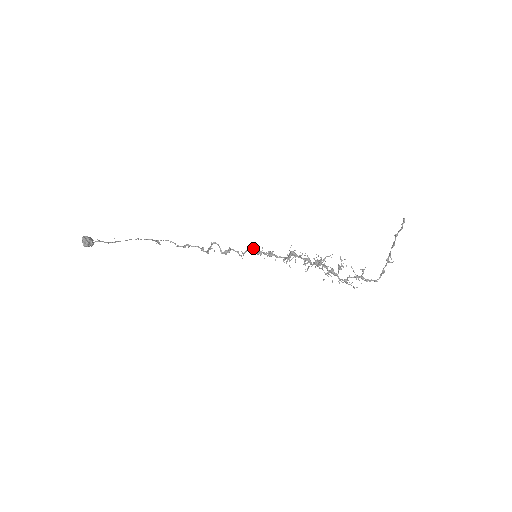
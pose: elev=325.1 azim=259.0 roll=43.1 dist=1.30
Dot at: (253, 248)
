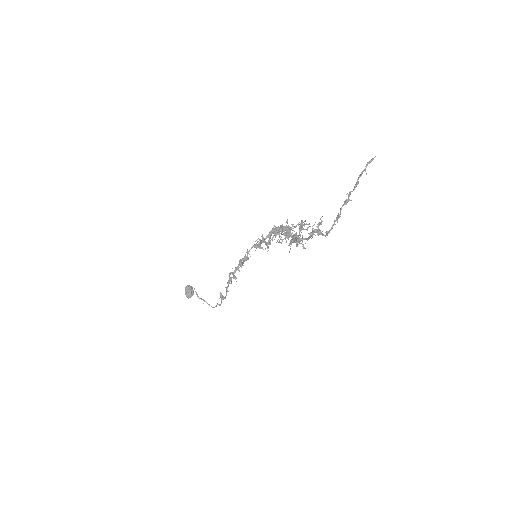
Dot at: occluded
